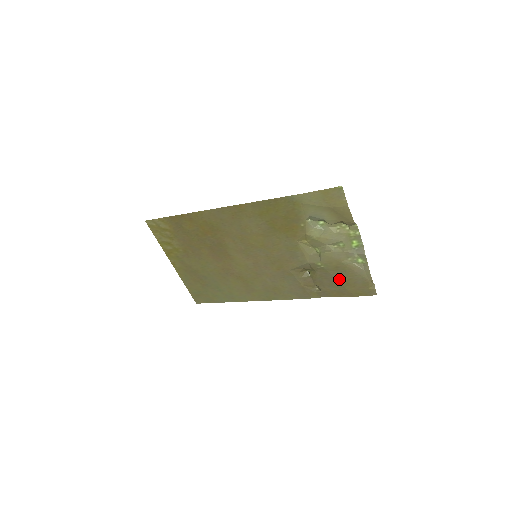
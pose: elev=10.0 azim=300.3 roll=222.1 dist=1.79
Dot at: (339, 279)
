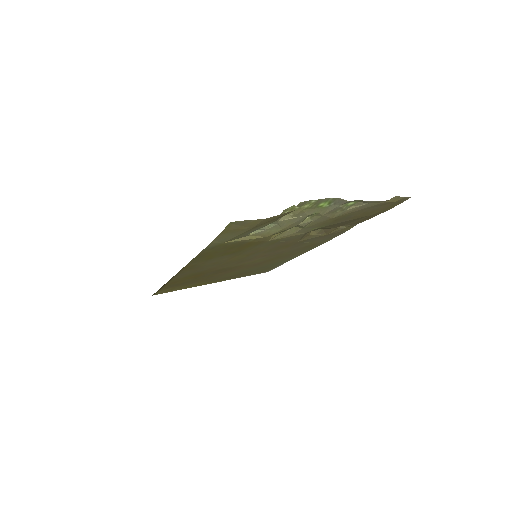
Dot at: (352, 219)
